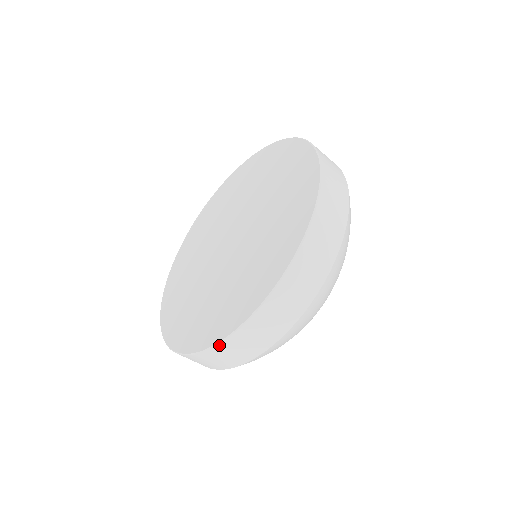
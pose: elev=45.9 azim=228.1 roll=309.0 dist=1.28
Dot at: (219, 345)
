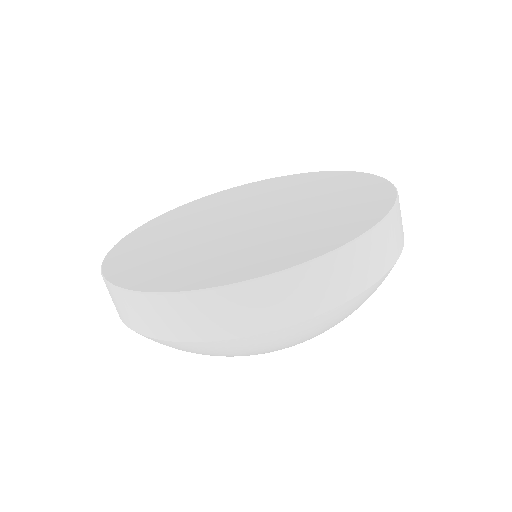
Dot at: (265, 279)
